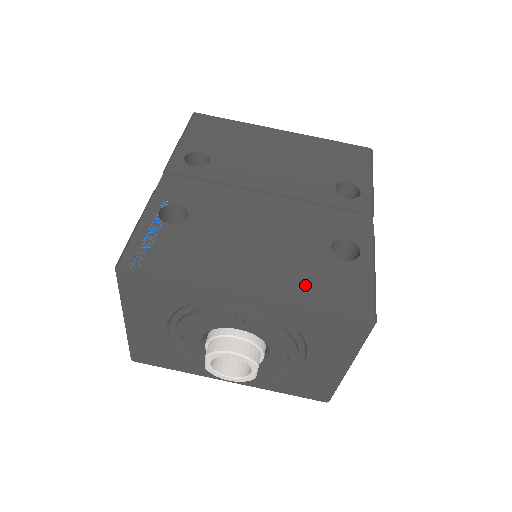
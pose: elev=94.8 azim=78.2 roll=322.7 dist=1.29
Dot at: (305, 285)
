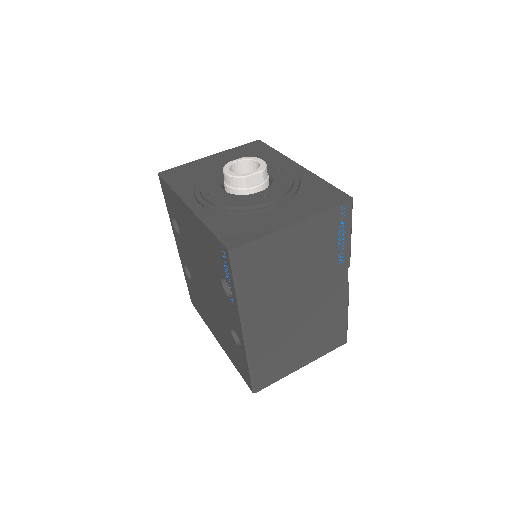
Dot at: occluded
